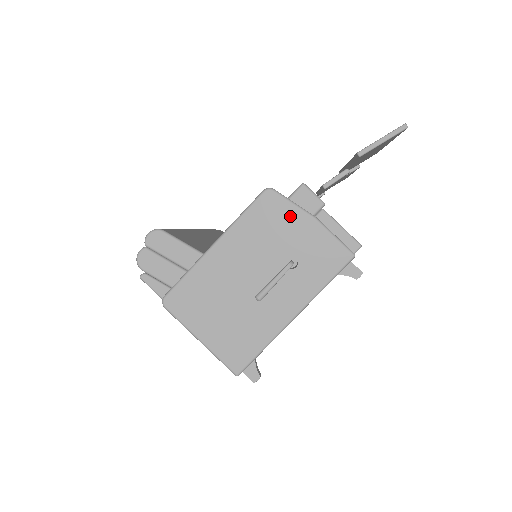
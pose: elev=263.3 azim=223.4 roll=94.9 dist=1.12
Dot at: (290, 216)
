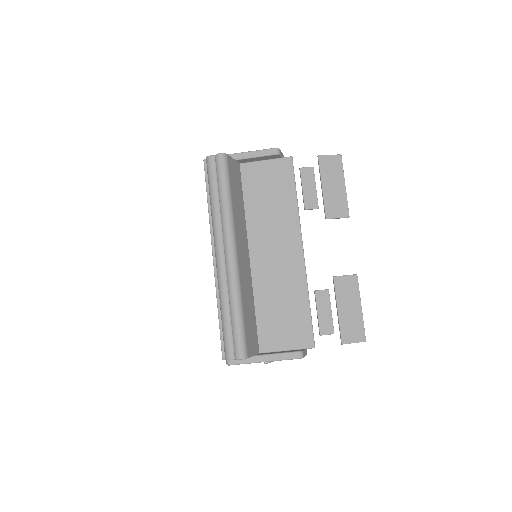
Dot at: occluded
